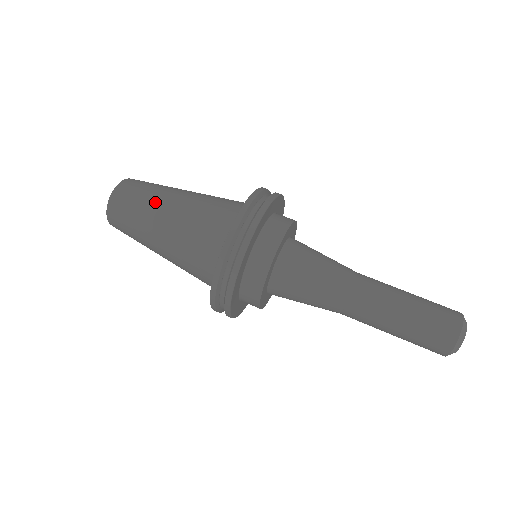
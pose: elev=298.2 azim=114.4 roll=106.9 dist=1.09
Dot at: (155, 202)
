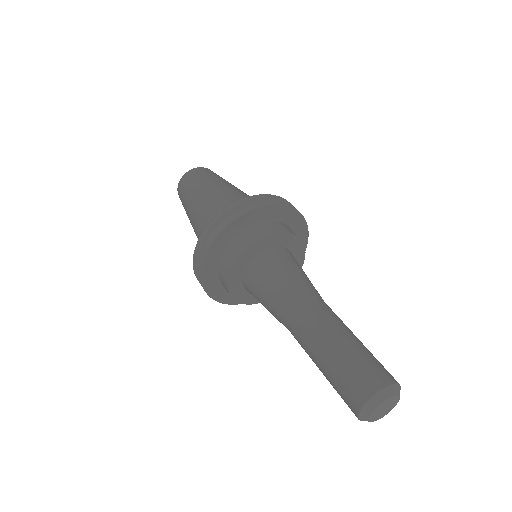
Dot at: occluded
